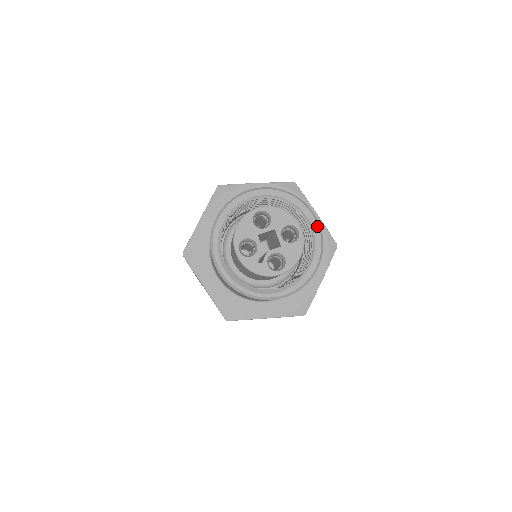
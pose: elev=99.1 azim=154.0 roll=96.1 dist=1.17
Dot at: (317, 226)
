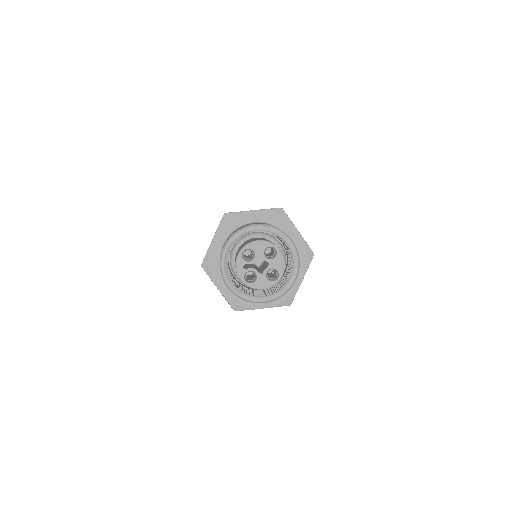
Dot at: (289, 287)
